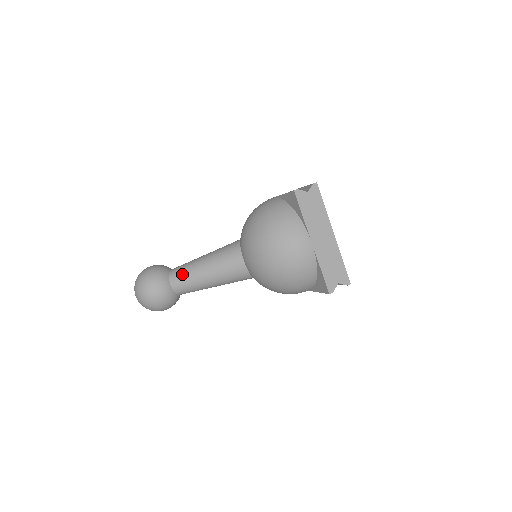
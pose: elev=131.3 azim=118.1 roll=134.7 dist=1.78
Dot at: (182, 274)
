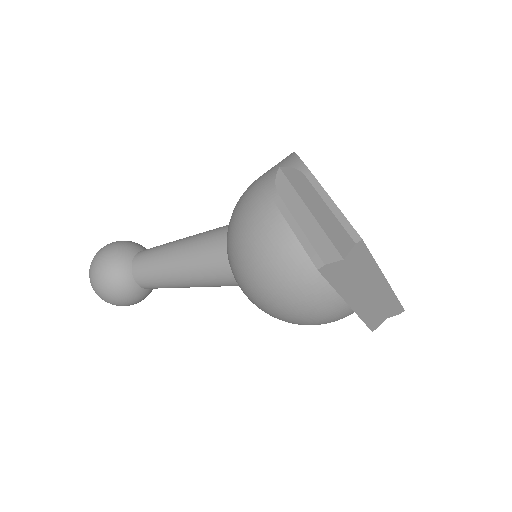
Dot at: (152, 281)
